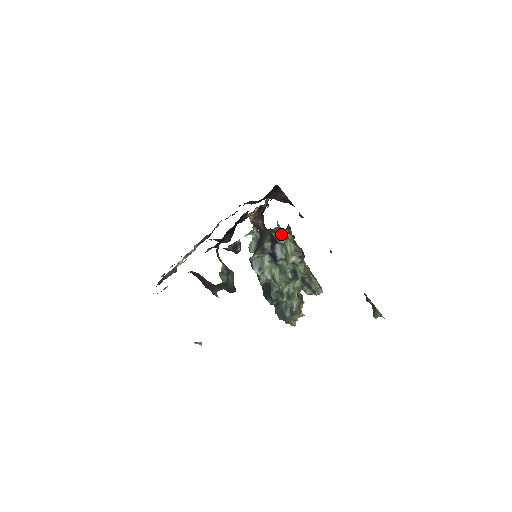
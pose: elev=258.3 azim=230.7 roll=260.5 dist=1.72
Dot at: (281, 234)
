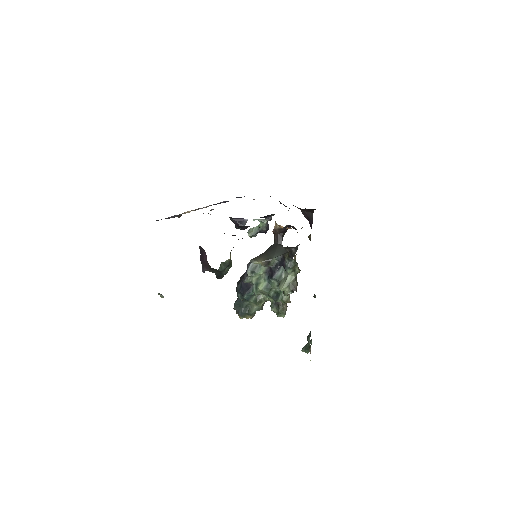
Dot at: (293, 266)
